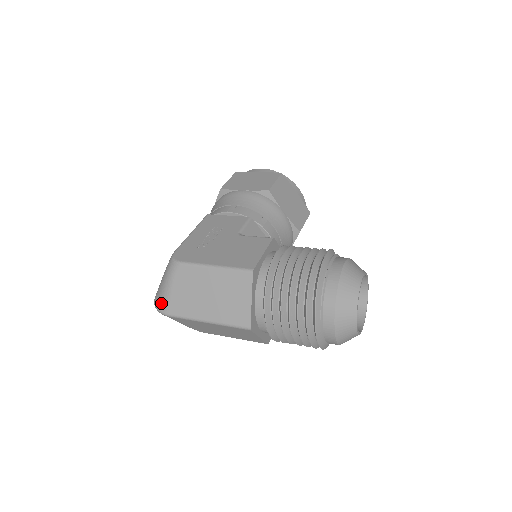
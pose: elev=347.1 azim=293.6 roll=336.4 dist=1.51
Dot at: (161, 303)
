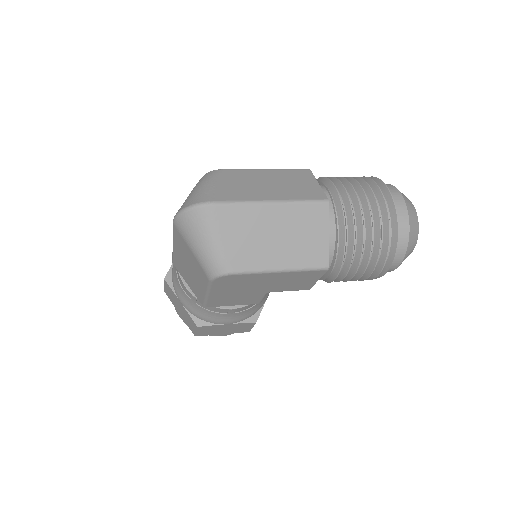
Dot at: (201, 197)
